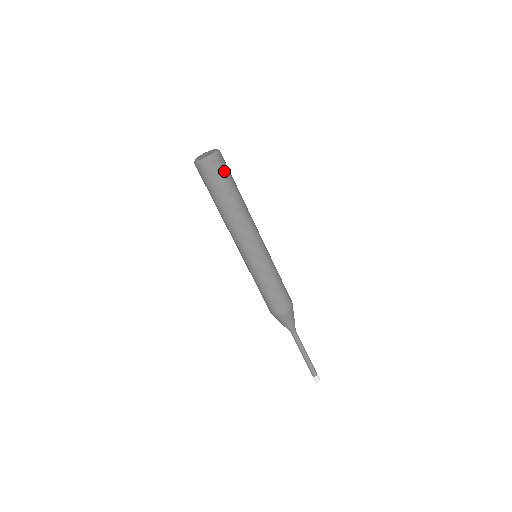
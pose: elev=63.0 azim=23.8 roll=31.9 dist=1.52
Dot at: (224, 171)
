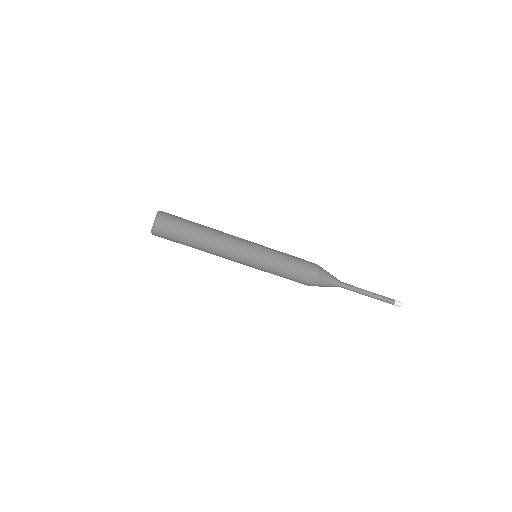
Dot at: (171, 228)
